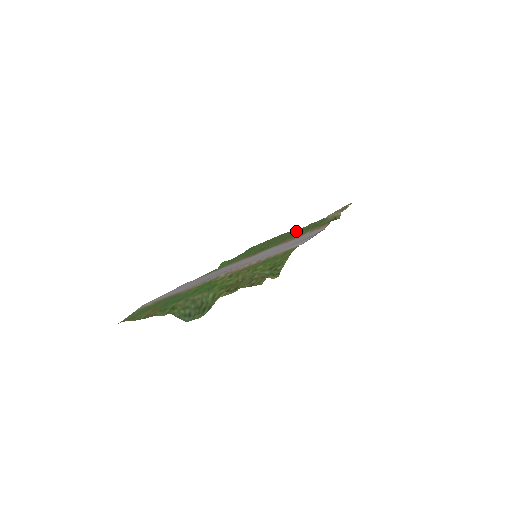
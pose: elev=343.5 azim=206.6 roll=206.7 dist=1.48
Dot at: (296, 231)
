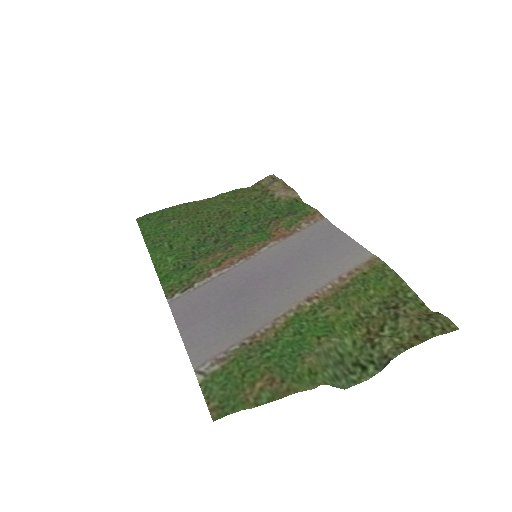
Dot at: (233, 209)
